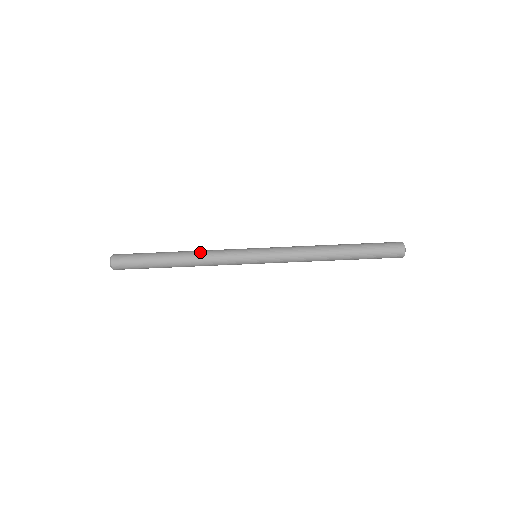
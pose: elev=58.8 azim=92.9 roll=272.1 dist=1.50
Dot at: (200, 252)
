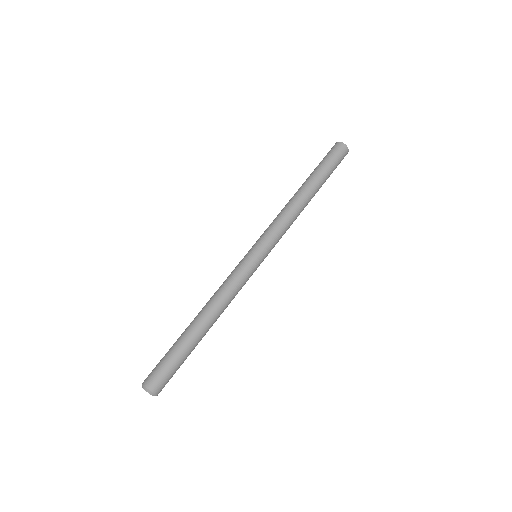
Dot at: (211, 298)
